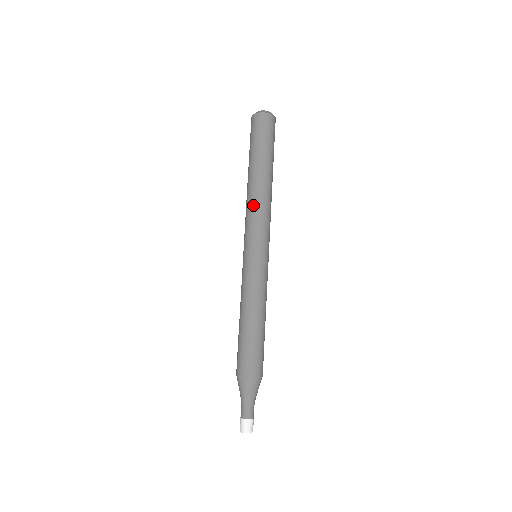
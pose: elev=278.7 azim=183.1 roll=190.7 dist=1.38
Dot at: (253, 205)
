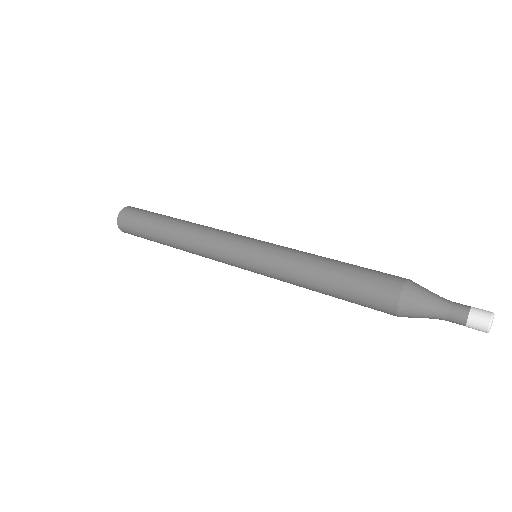
Dot at: (203, 231)
